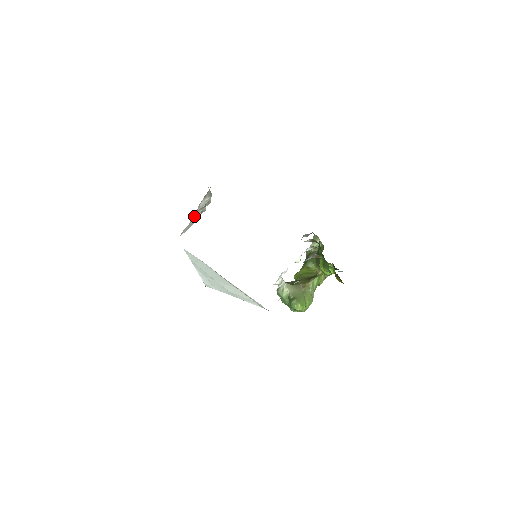
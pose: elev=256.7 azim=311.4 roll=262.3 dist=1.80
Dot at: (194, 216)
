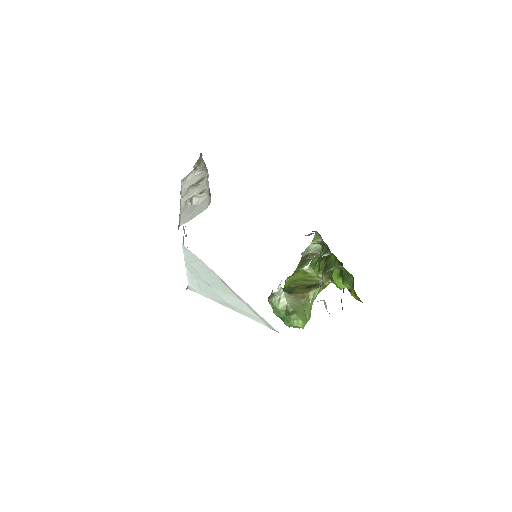
Dot at: (196, 198)
